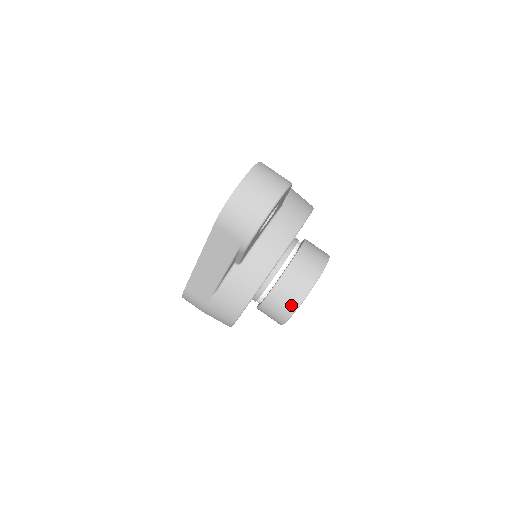
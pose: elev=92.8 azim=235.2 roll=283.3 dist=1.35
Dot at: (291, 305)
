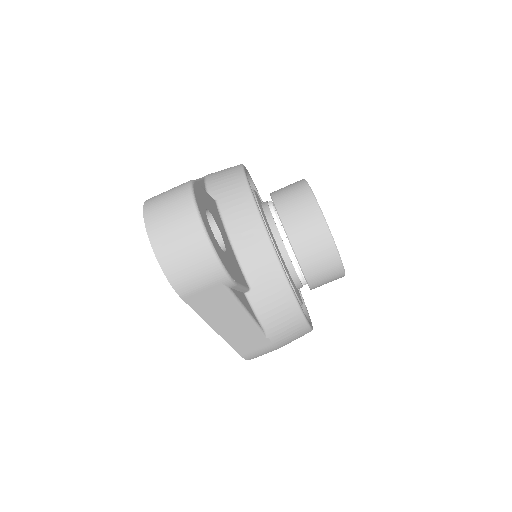
Dot at: (330, 256)
